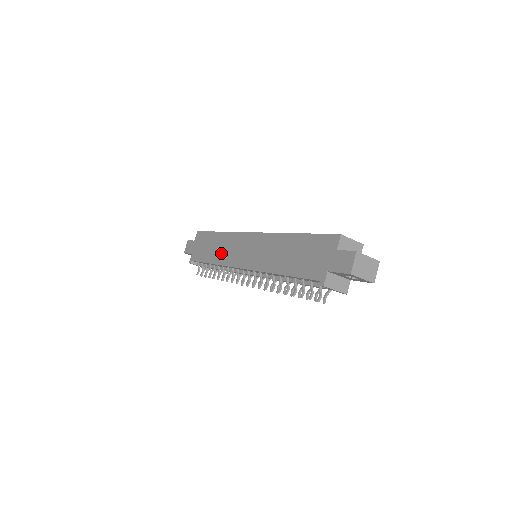
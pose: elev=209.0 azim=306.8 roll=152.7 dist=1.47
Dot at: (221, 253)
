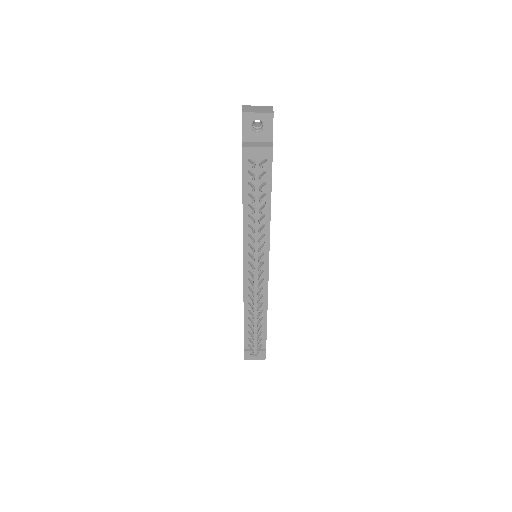
Dot at: occluded
